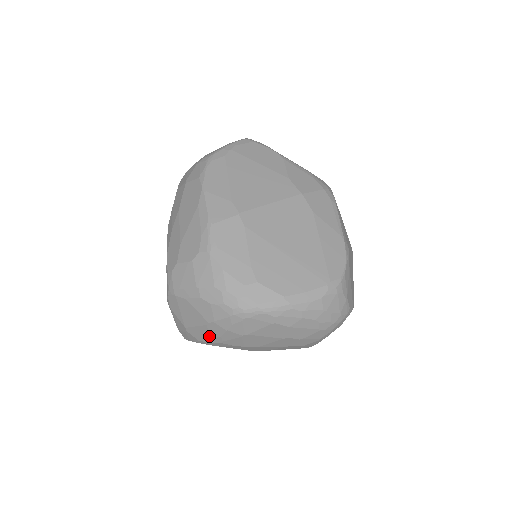
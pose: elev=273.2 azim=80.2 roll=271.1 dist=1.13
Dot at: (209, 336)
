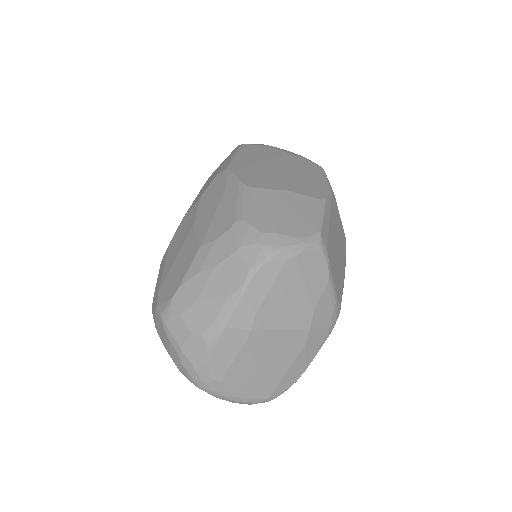
Dot at: occluded
